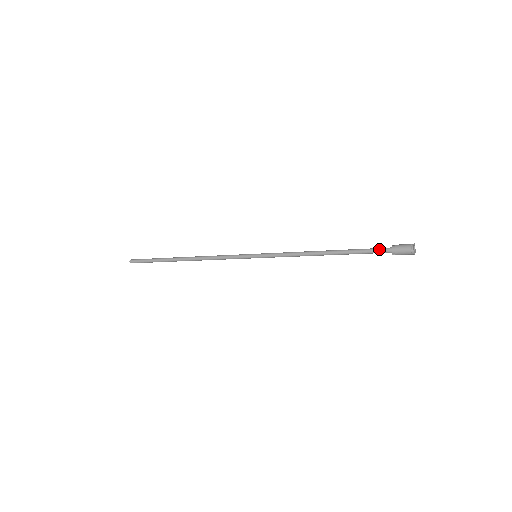
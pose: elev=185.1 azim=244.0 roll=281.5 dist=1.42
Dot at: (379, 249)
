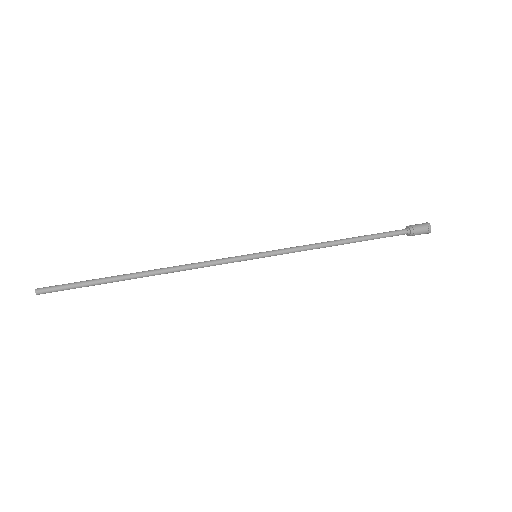
Dot at: (398, 232)
